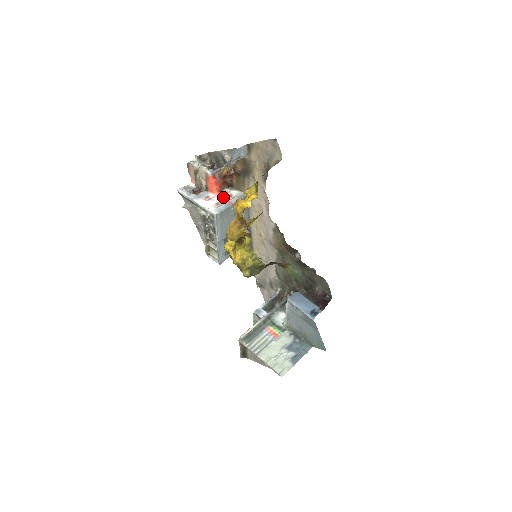
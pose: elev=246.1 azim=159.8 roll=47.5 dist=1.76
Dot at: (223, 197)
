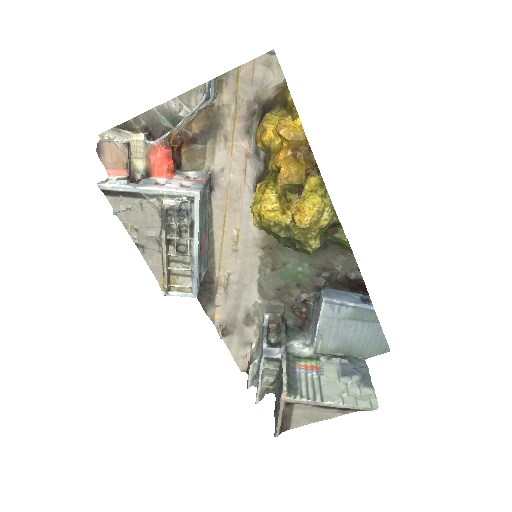
Dot at: (182, 178)
